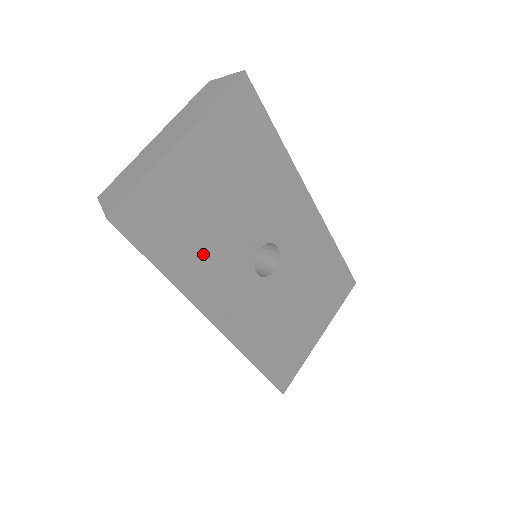
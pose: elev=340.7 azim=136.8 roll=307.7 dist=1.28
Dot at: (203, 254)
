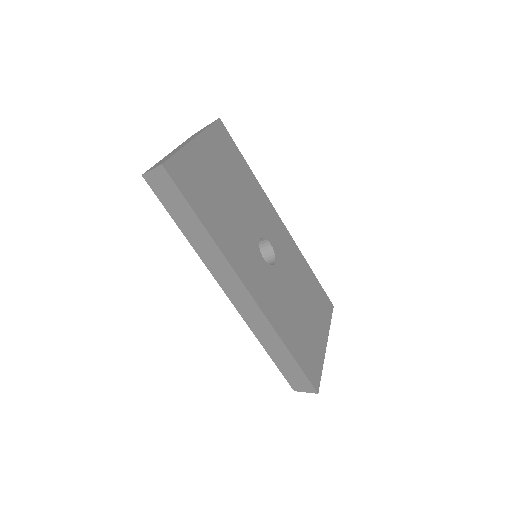
Dot at: (225, 223)
